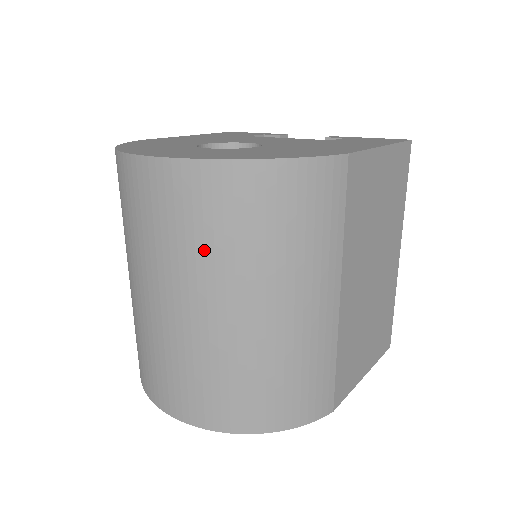
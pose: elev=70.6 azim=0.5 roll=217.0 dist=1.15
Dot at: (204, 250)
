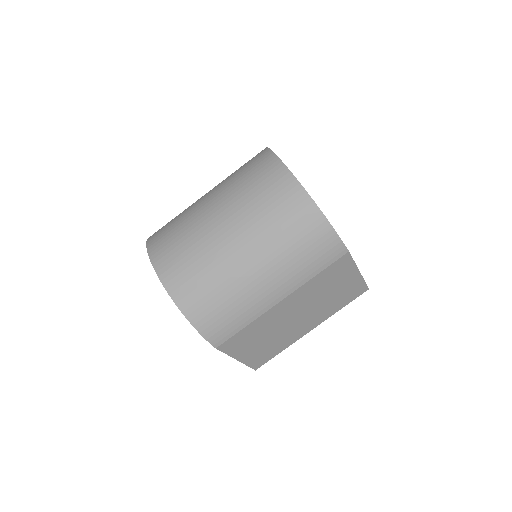
Dot at: (263, 217)
